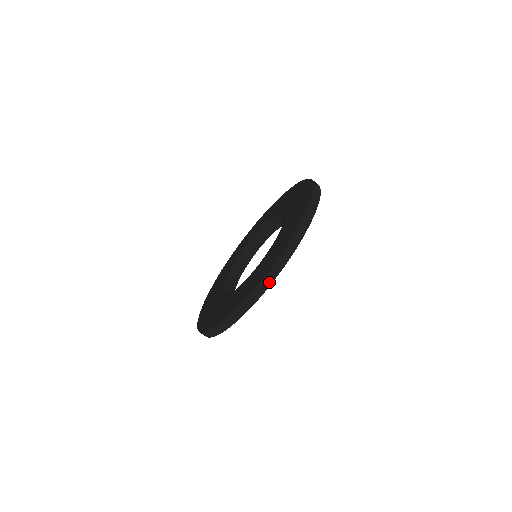
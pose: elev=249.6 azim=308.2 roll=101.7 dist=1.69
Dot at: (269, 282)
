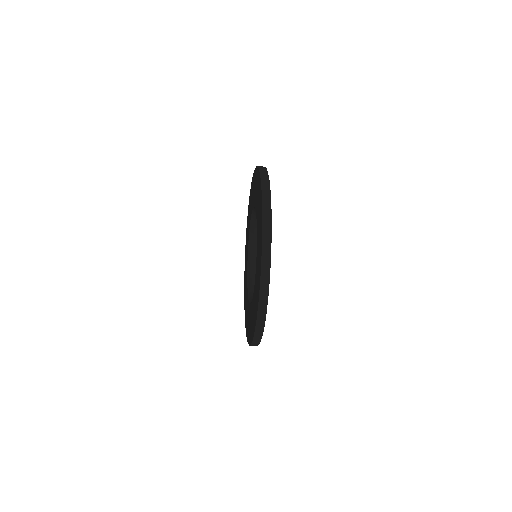
Dot at: (258, 342)
